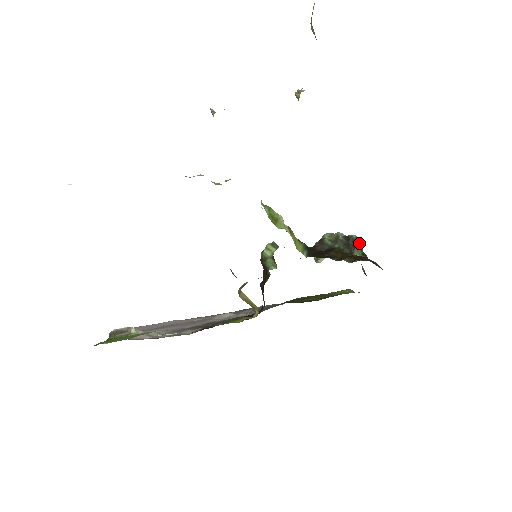
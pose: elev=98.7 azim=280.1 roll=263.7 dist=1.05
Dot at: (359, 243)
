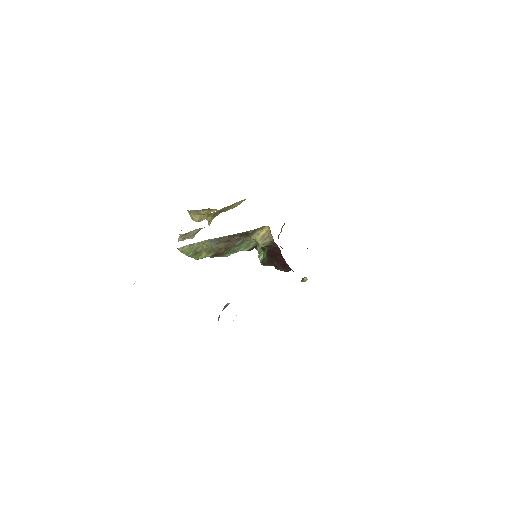
Dot at: occluded
